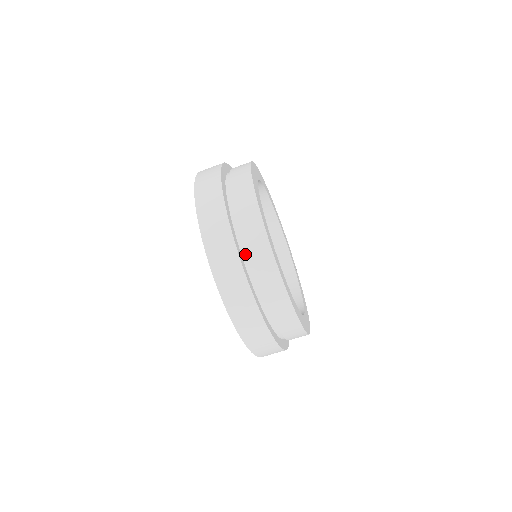
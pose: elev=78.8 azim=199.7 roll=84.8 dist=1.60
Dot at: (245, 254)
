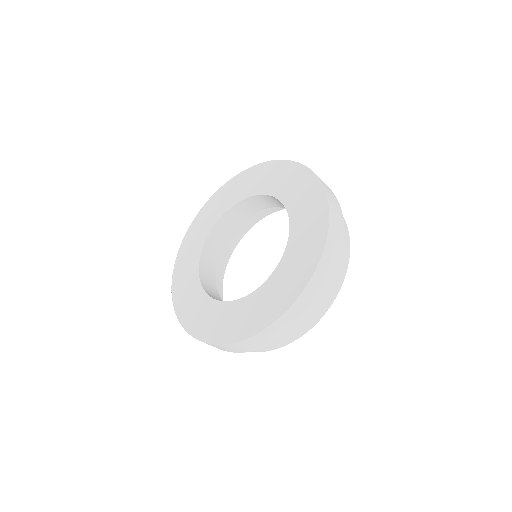
Dot at: occluded
